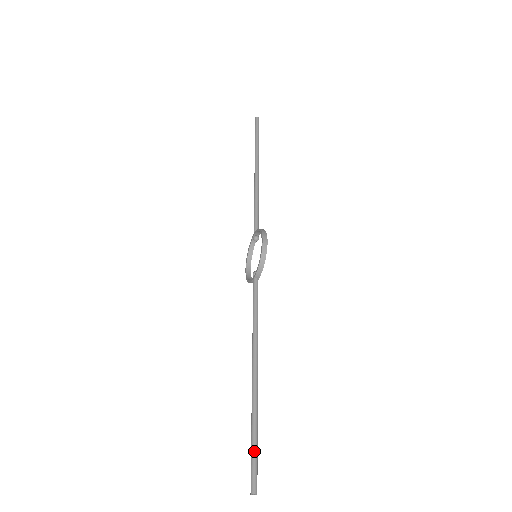
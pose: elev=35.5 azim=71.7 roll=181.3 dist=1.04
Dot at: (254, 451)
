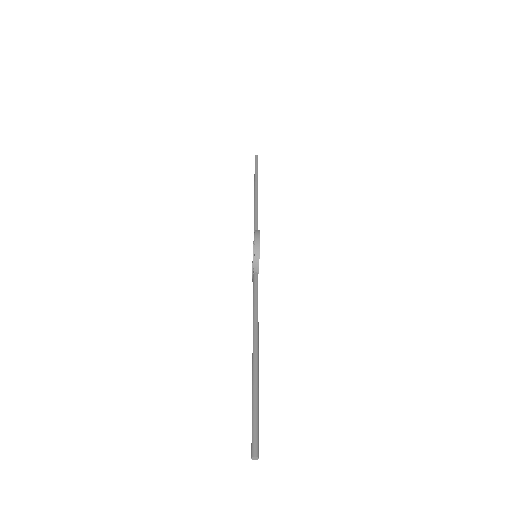
Dot at: (254, 417)
